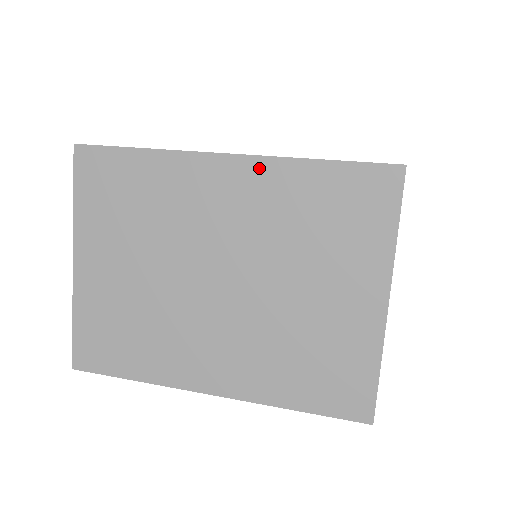
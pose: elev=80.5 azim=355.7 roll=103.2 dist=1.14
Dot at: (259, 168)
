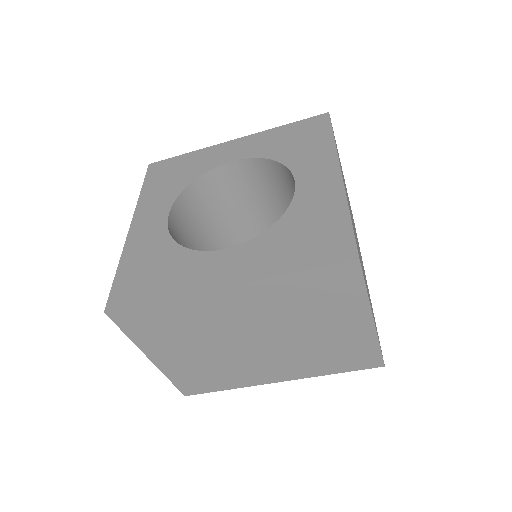
Dot at: (251, 288)
